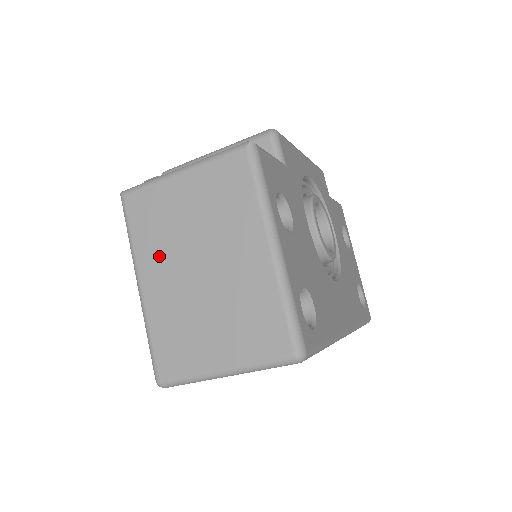
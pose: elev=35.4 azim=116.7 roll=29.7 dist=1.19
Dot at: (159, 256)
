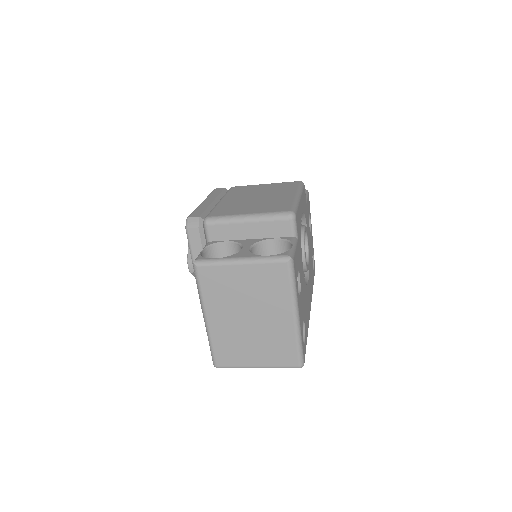
Dot at: (221, 306)
